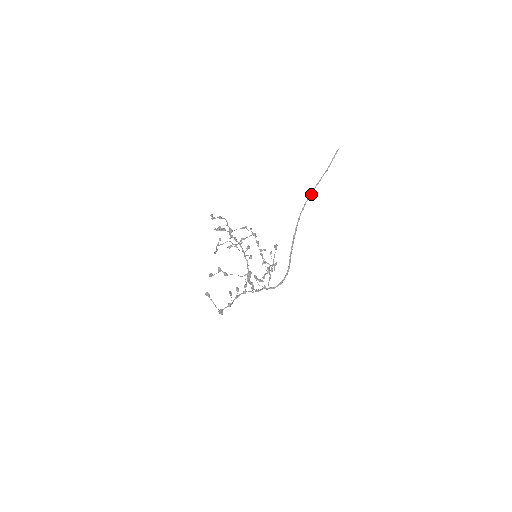
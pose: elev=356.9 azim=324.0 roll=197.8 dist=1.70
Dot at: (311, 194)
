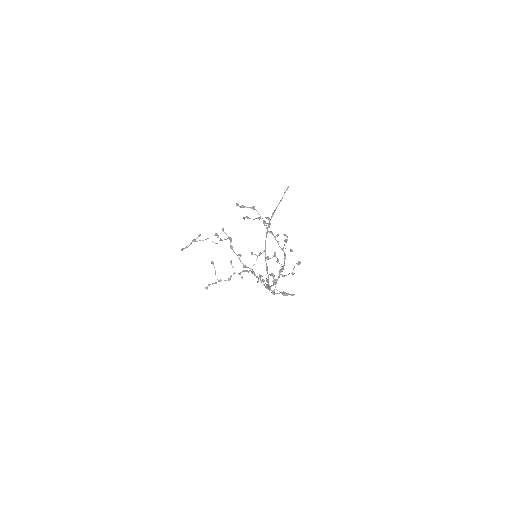
Dot at: (272, 216)
